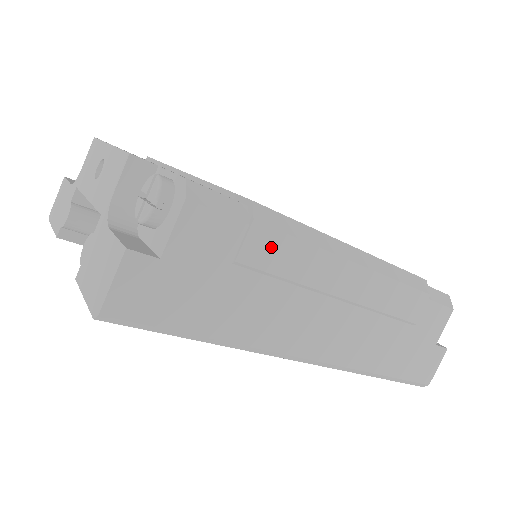
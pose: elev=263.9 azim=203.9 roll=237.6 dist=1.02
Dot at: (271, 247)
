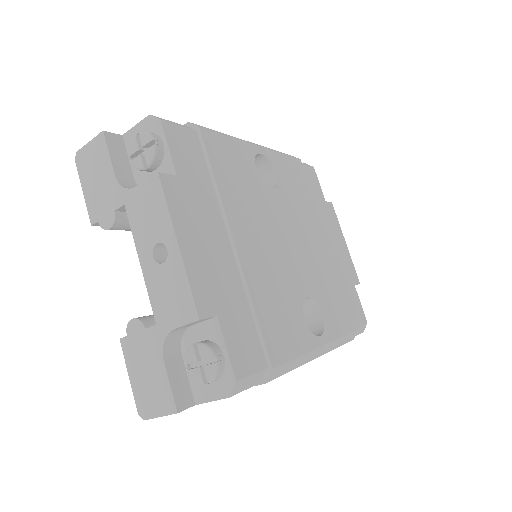
Dot at: occluded
